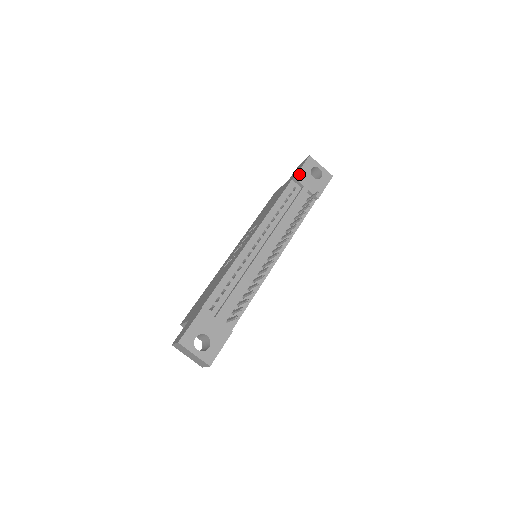
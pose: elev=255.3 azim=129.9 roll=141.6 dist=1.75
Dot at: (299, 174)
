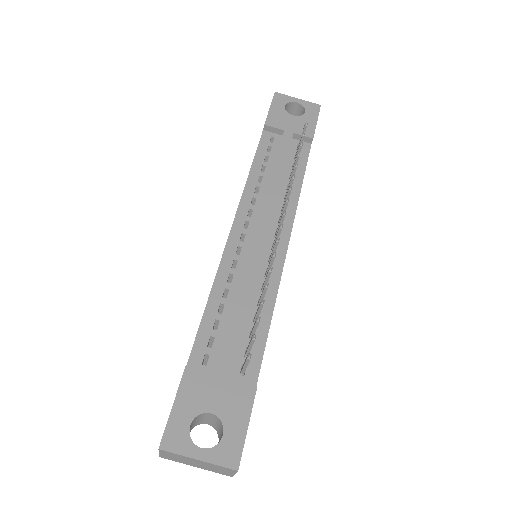
Dot at: (270, 118)
